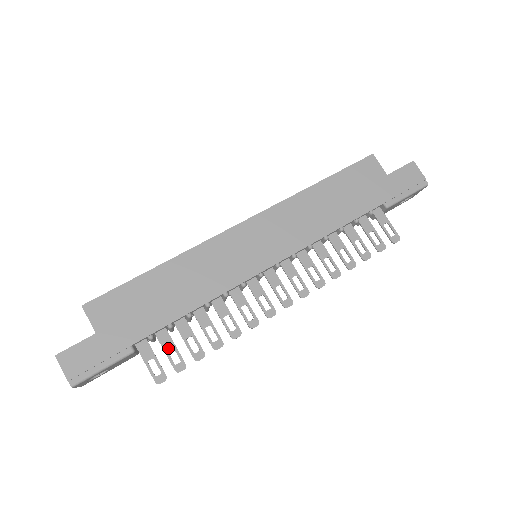
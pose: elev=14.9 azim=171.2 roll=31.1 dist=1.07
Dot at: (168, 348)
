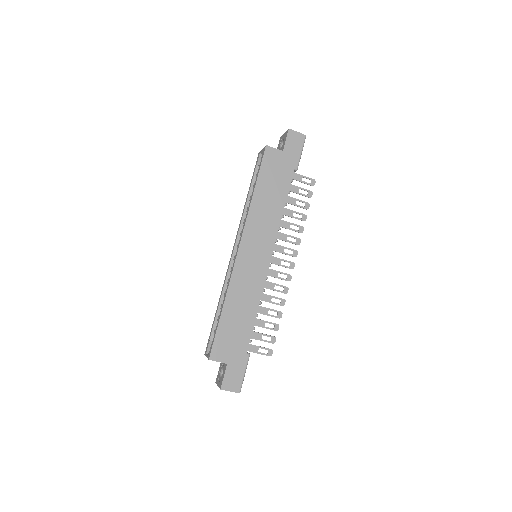
Dot at: (261, 338)
